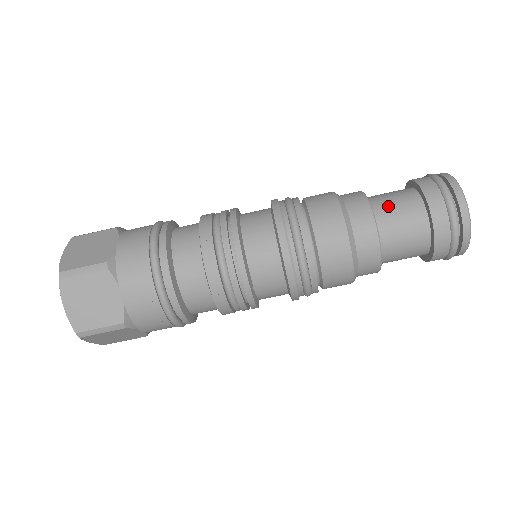
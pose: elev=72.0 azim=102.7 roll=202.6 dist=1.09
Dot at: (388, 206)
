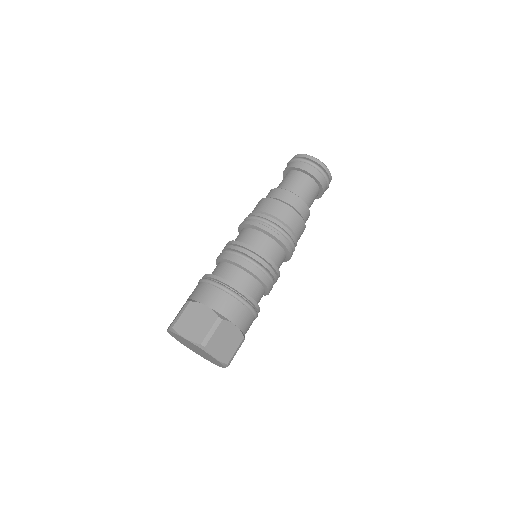
Dot at: (296, 187)
